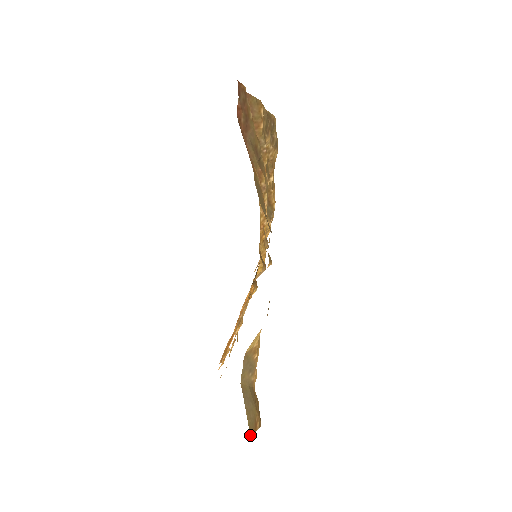
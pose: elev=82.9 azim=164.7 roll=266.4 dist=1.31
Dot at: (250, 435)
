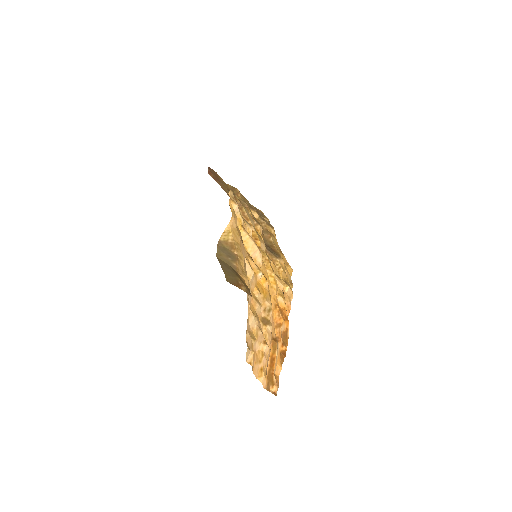
Dot at: occluded
